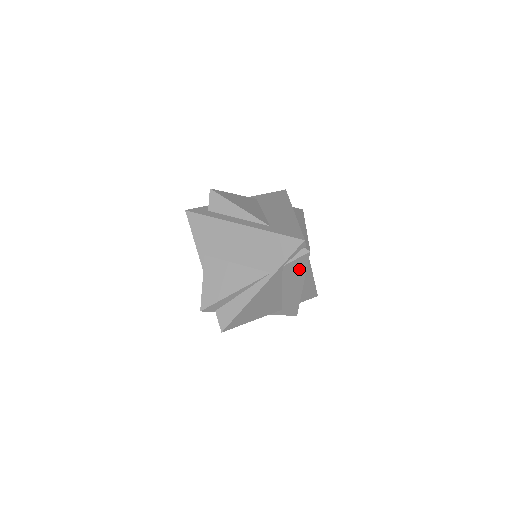
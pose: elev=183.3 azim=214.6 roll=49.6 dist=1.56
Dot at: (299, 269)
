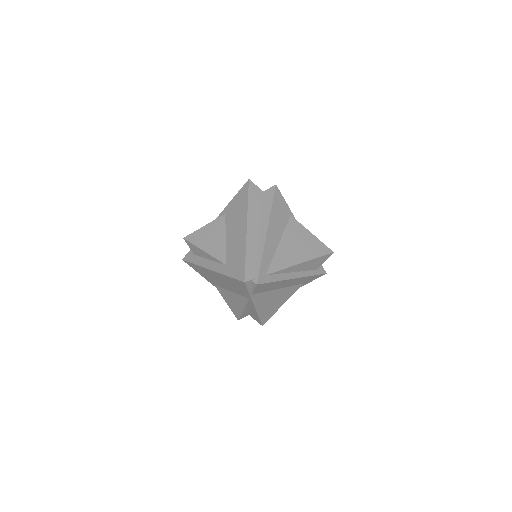
Dot at: (269, 285)
